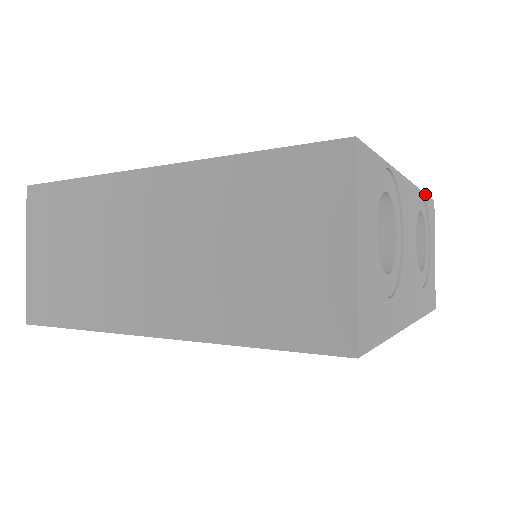
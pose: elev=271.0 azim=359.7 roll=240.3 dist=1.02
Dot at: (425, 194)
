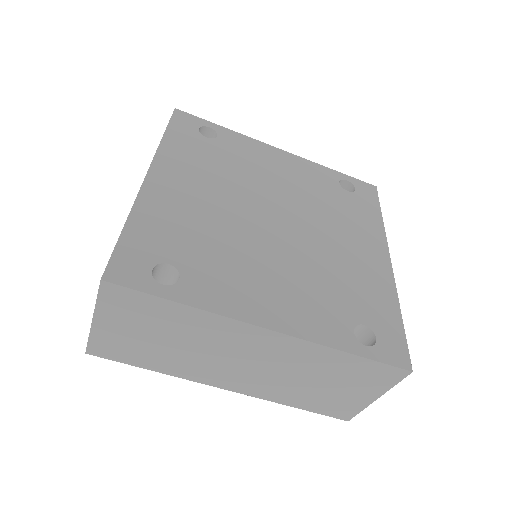
Dot at: occluded
